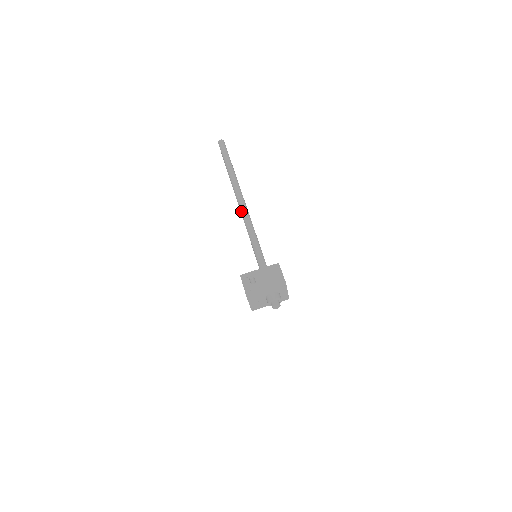
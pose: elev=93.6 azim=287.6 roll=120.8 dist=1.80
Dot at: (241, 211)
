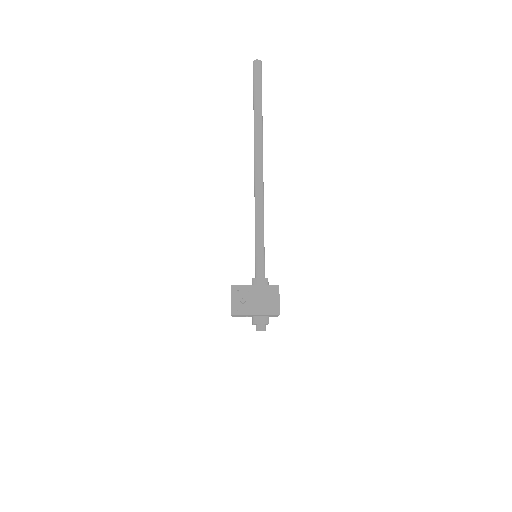
Dot at: (255, 186)
